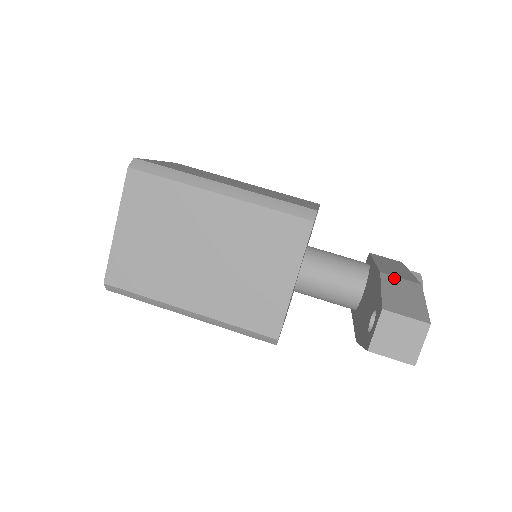
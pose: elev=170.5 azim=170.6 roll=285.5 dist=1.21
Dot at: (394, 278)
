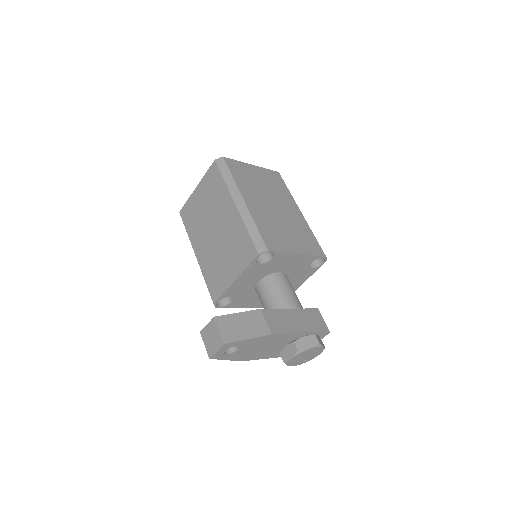
Dot at: (261, 317)
